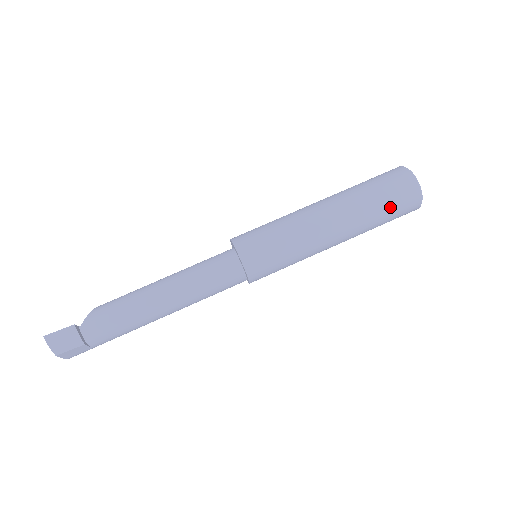
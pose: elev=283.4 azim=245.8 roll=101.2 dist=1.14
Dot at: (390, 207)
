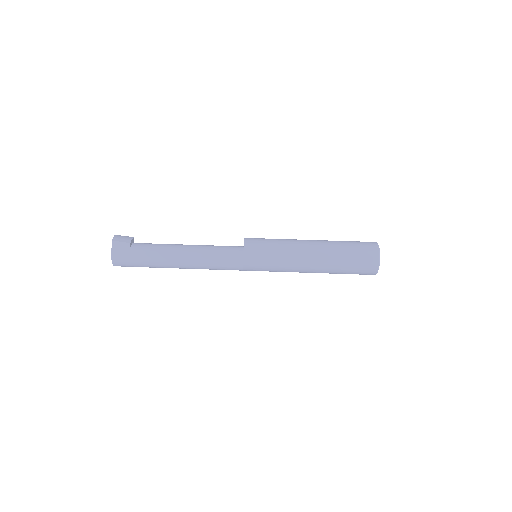
Dot at: (353, 245)
